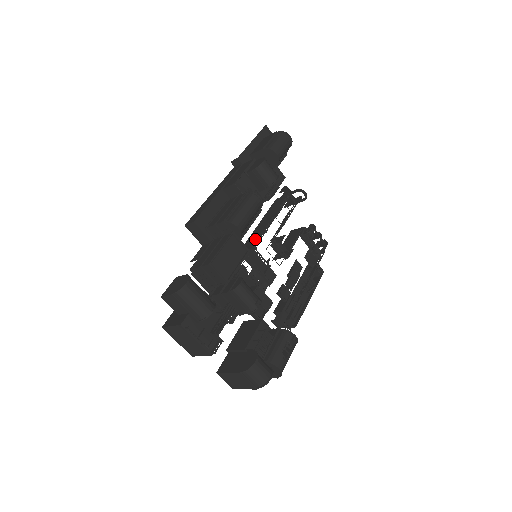
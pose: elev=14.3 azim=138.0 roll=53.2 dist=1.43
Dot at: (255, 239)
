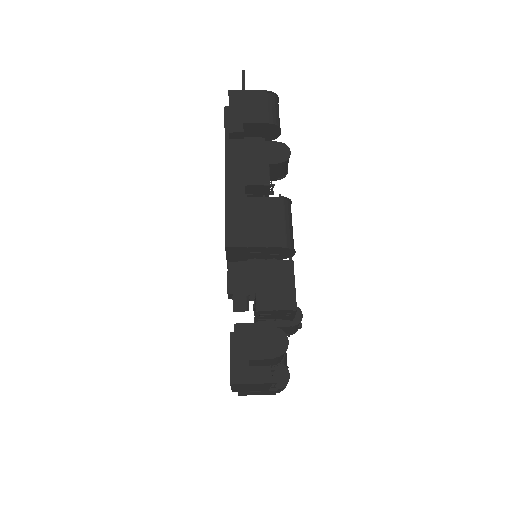
Dot at: occluded
